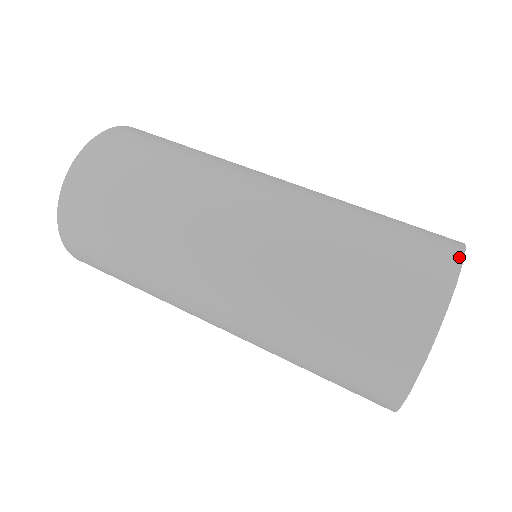
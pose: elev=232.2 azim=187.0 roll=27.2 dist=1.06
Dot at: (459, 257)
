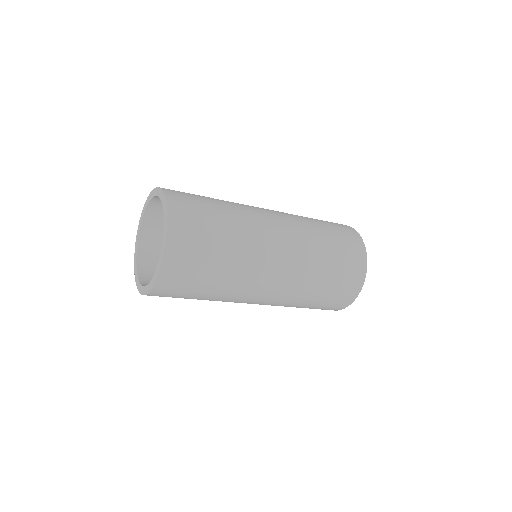
Dot at: (346, 225)
